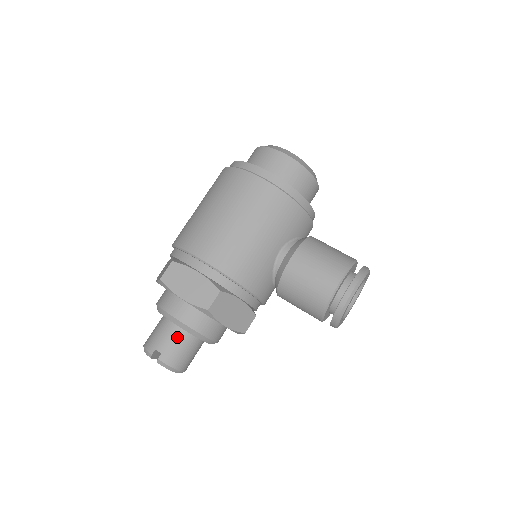
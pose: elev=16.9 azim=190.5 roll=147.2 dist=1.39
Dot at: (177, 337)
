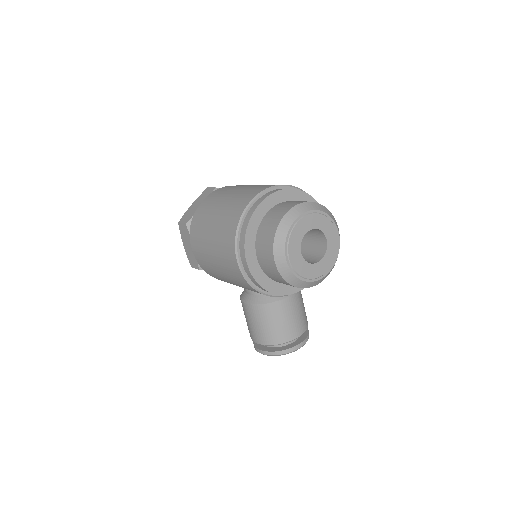
Dot at: occluded
